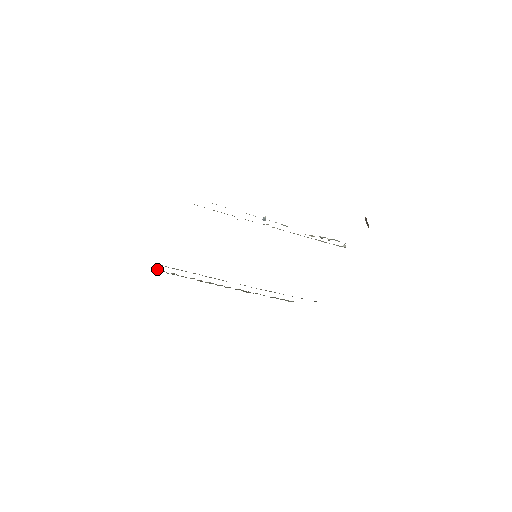
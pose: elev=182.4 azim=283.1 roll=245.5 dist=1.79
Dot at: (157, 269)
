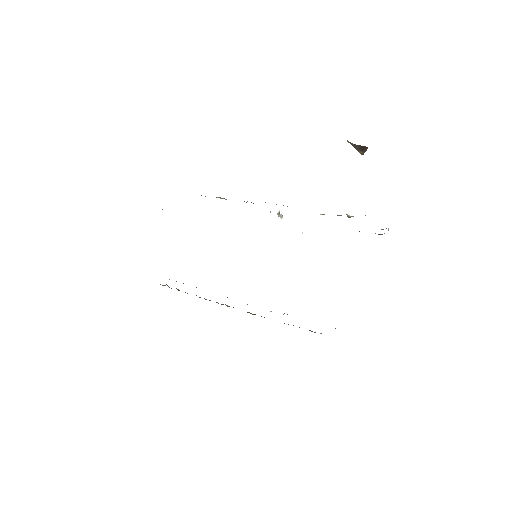
Dot at: (163, 285)
